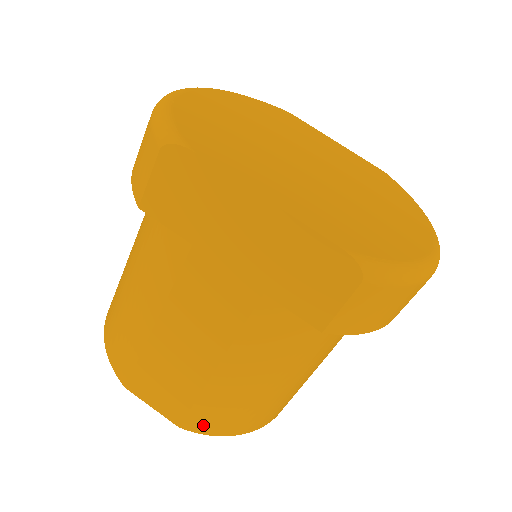
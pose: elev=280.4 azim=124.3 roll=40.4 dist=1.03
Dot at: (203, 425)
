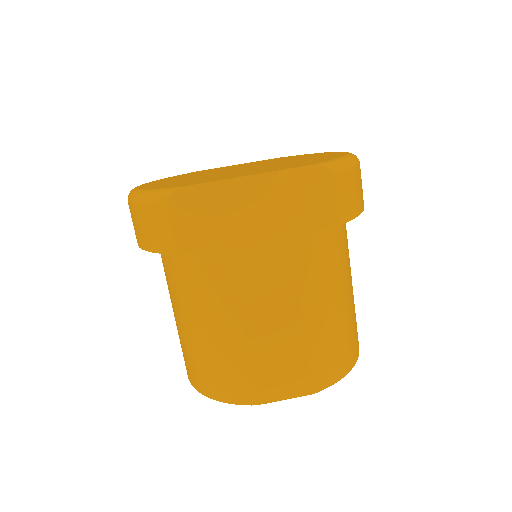
Dot at: (326, 376)
